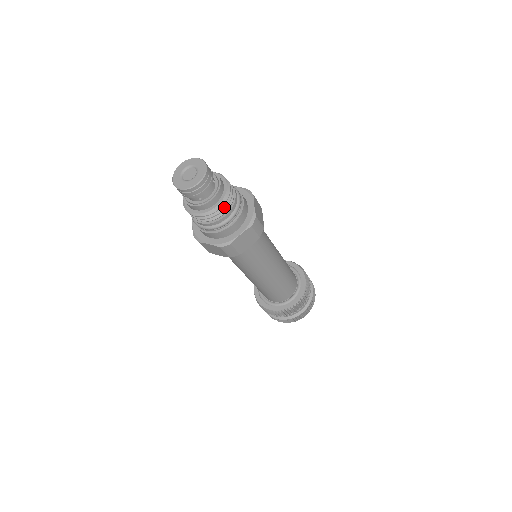
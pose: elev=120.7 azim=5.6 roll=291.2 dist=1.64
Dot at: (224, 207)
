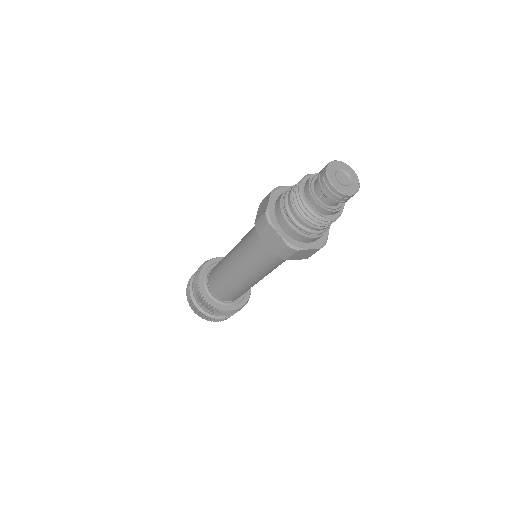
Dot at: occluded
